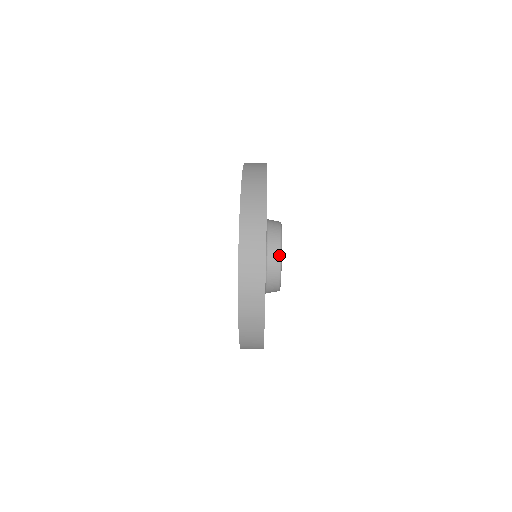
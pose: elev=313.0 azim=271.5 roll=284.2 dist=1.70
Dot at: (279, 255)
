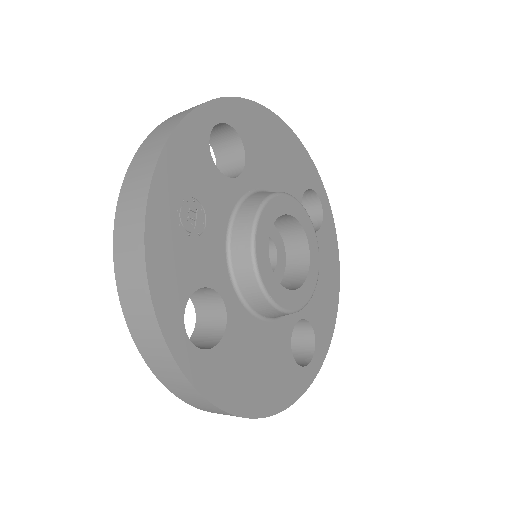
Dot at: (249, 245)
